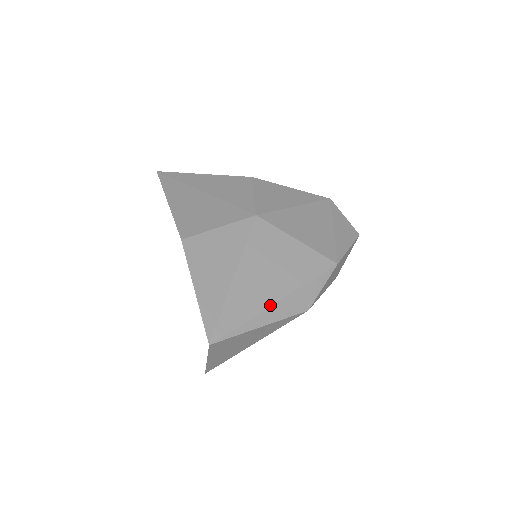
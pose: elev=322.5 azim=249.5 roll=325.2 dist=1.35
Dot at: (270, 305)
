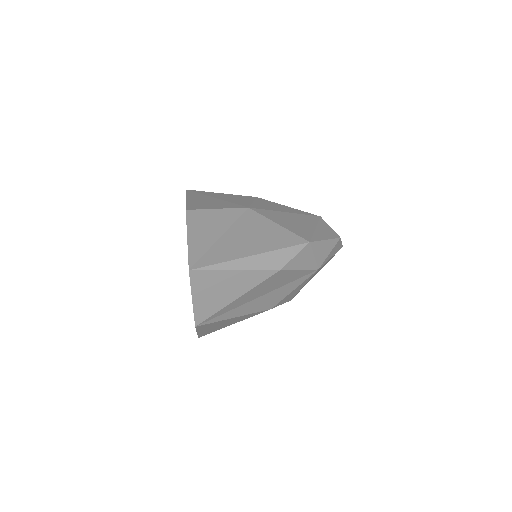
Dot at: (245, 256)
